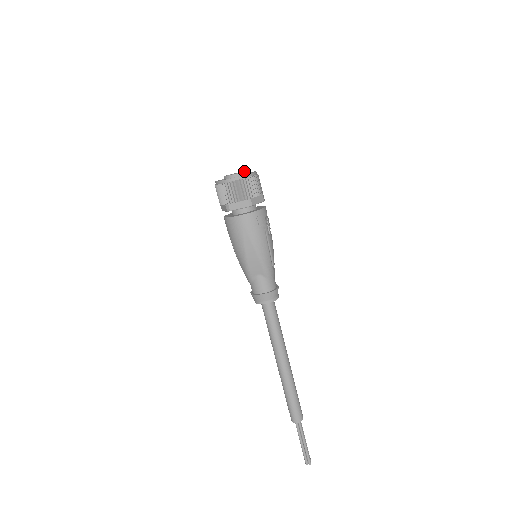
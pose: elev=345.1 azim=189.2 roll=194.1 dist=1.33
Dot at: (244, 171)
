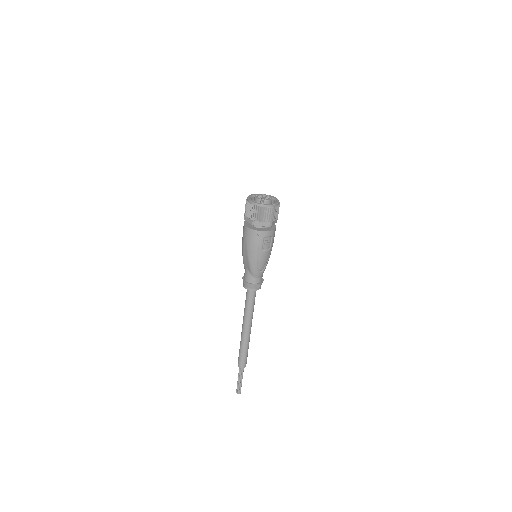
Dot at: (266, 200)
